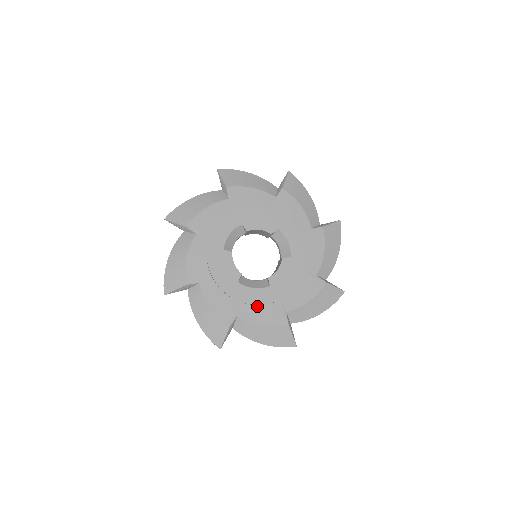
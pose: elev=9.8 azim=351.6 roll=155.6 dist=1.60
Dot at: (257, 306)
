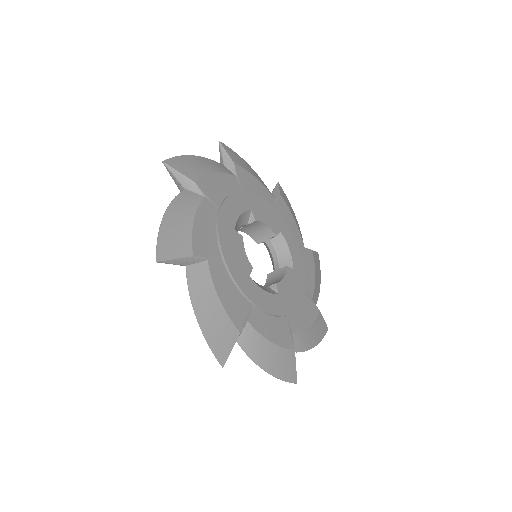
Dot at: (267, 315)
